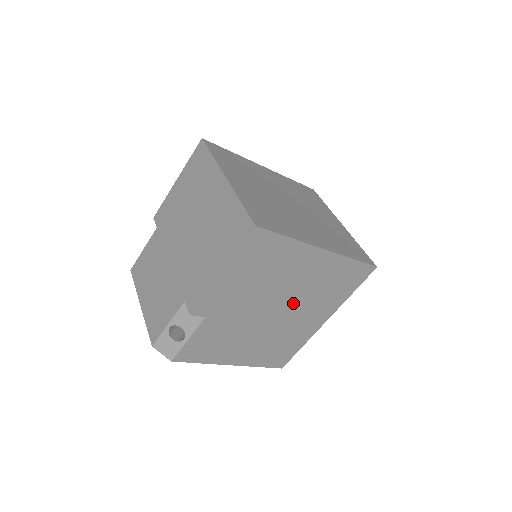
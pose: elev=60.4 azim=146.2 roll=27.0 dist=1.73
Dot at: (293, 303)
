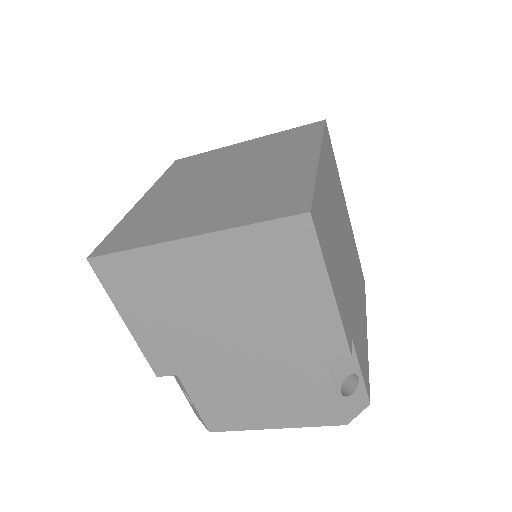
Dot at: (342, 229)
